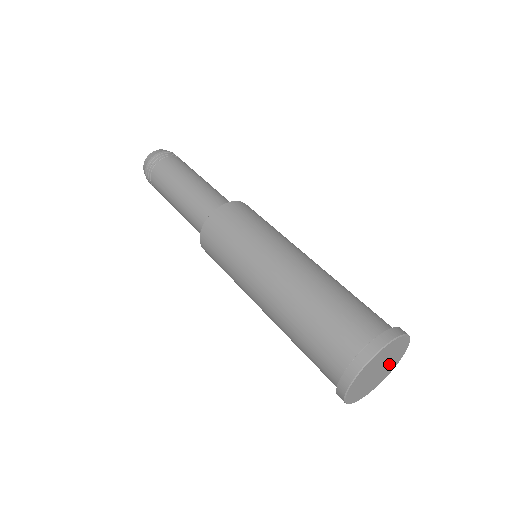
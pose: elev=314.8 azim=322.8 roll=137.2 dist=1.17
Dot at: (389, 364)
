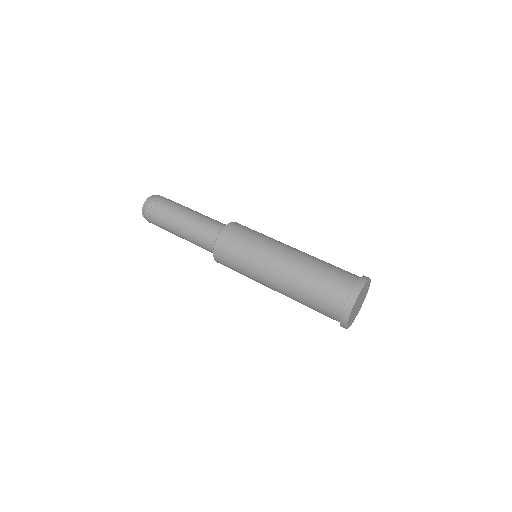
Dot at: (362, 300)
